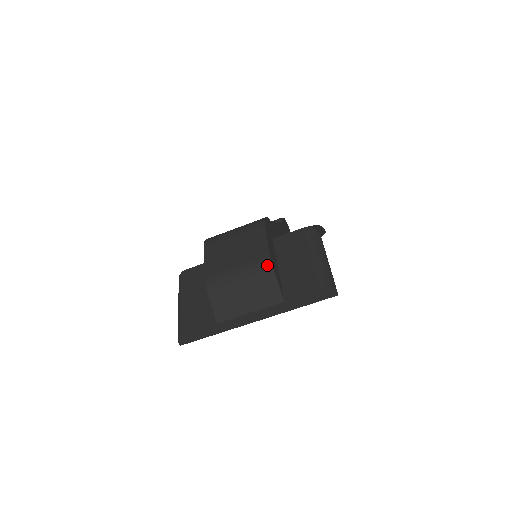
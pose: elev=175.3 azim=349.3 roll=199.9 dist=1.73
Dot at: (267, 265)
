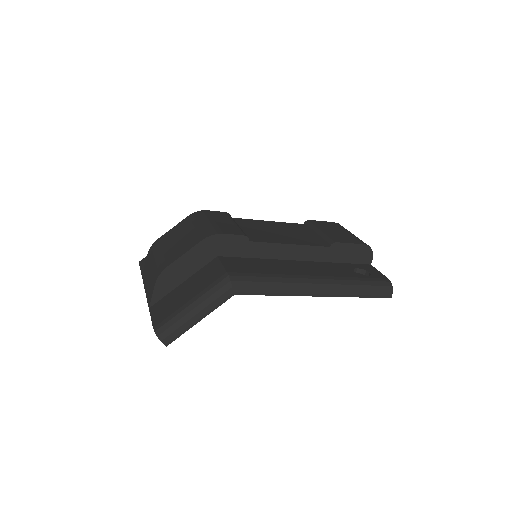
Dot at: (159, 272)
